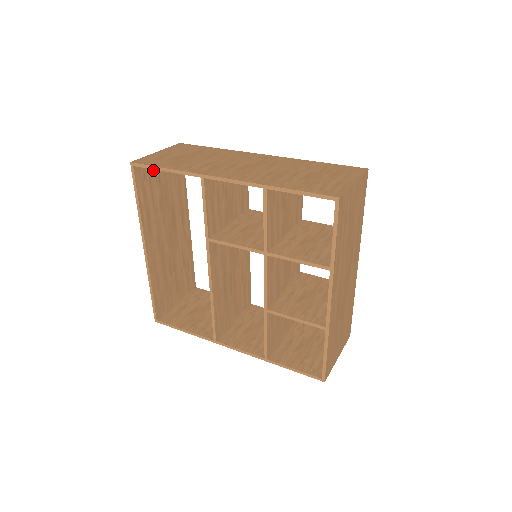
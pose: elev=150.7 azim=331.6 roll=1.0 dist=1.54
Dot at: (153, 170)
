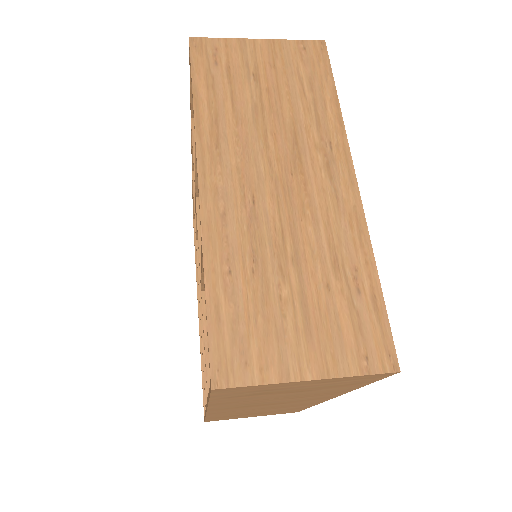
Dot at: occluded
